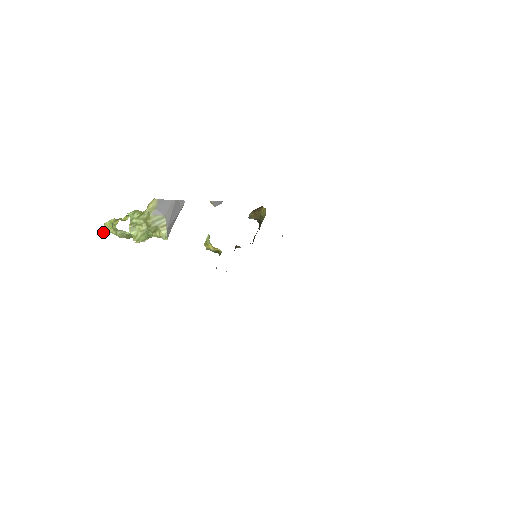
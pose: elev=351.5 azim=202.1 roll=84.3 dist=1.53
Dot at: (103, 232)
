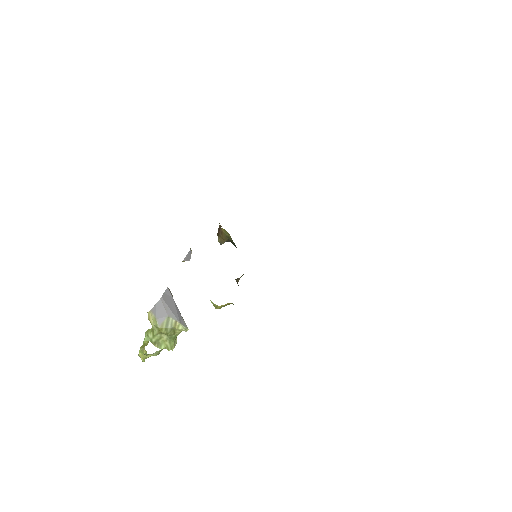
Dot at: (144, 360)
